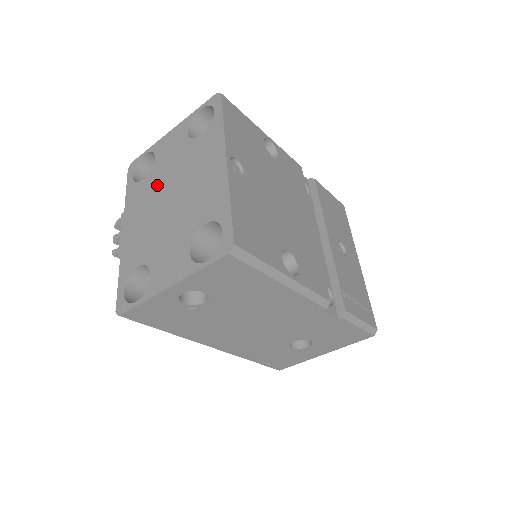
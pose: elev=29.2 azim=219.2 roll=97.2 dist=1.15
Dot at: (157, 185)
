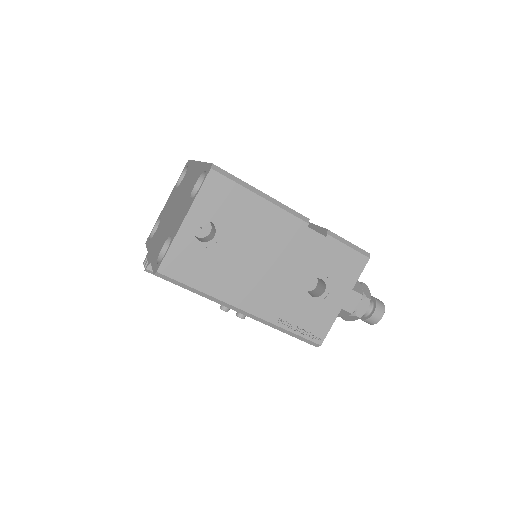
Dot at: (165, 219)
